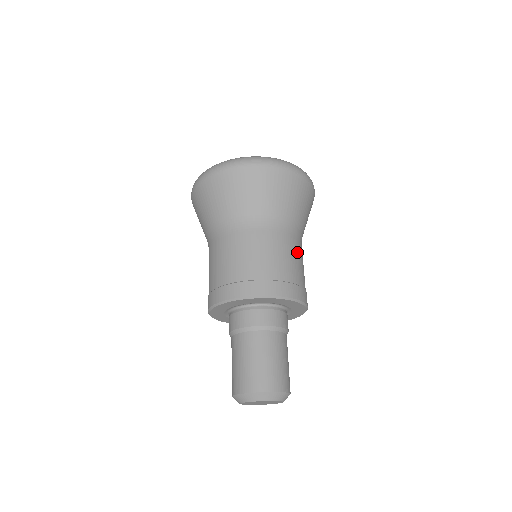
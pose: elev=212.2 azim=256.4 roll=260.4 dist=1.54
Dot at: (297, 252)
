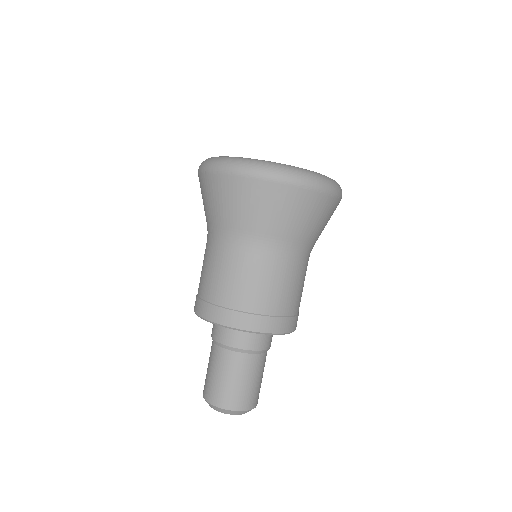
Dot at: occluded
